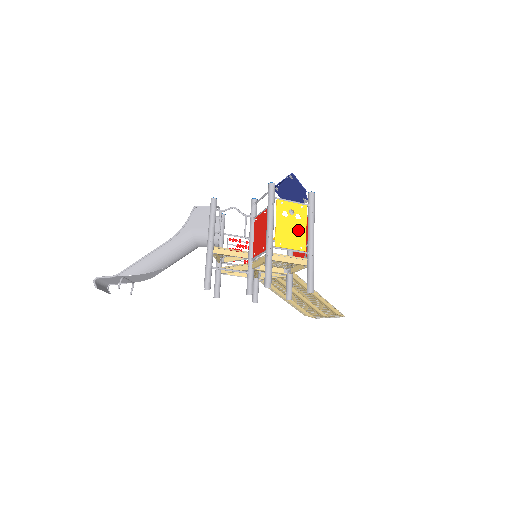
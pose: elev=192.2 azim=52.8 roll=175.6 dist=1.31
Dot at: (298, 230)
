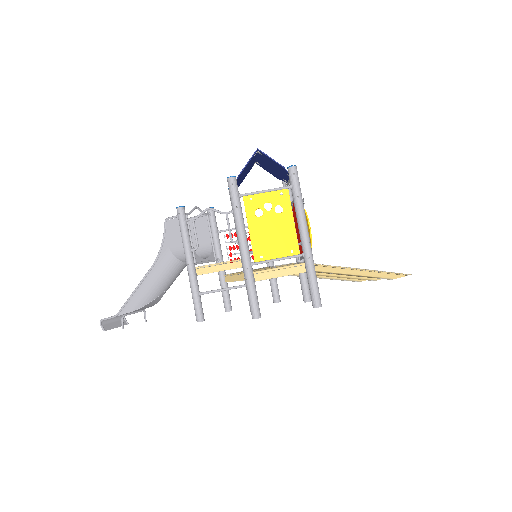
Dot at: (282, 228)
